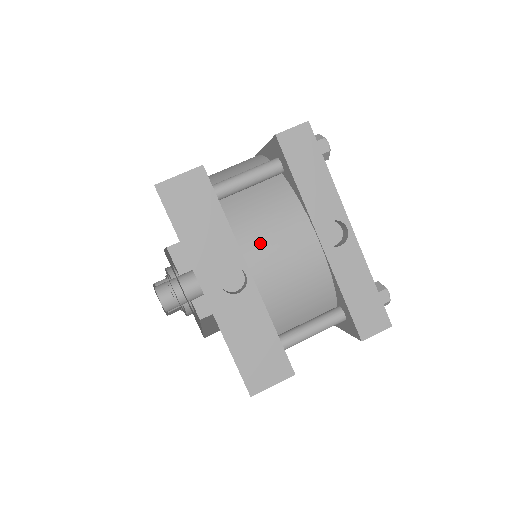
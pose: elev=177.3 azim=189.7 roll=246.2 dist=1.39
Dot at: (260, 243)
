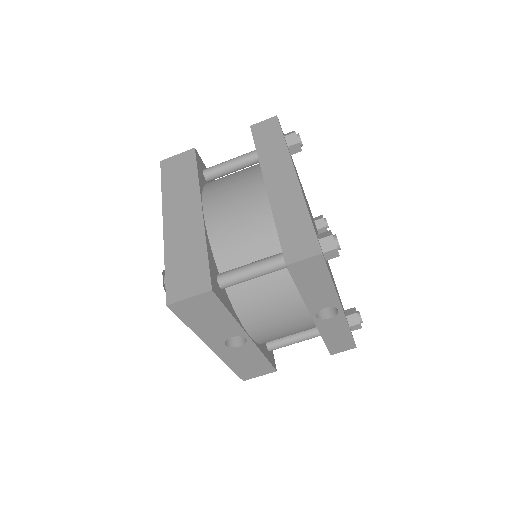
Dot at: (260, 321)
